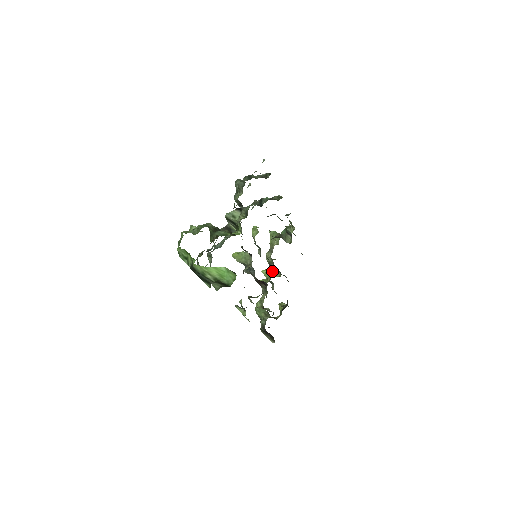
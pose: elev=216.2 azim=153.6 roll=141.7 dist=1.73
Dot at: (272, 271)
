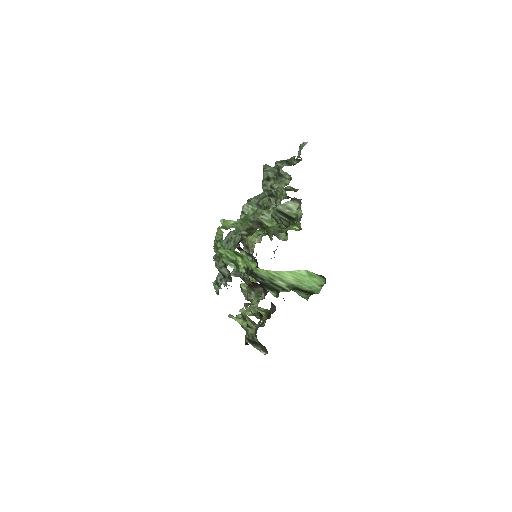
Dot at: occluded
